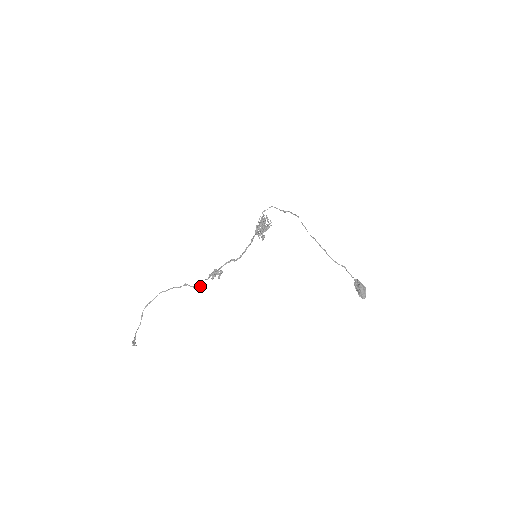
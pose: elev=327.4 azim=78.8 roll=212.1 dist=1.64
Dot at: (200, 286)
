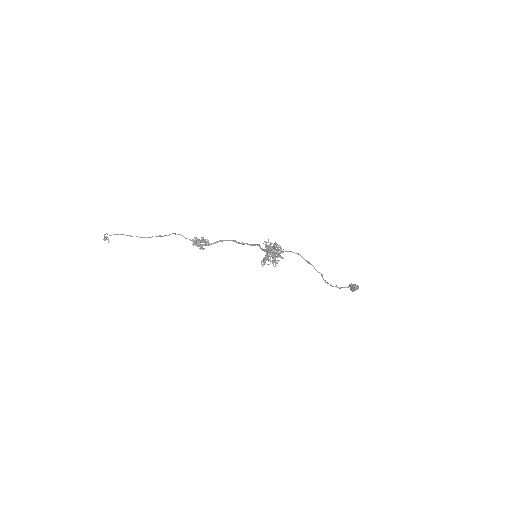
Dot at: occluded
